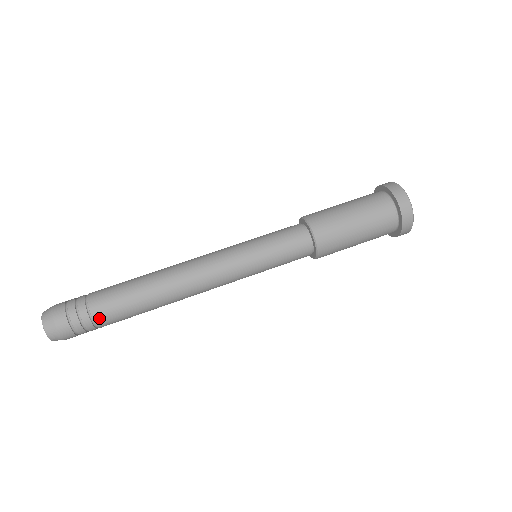
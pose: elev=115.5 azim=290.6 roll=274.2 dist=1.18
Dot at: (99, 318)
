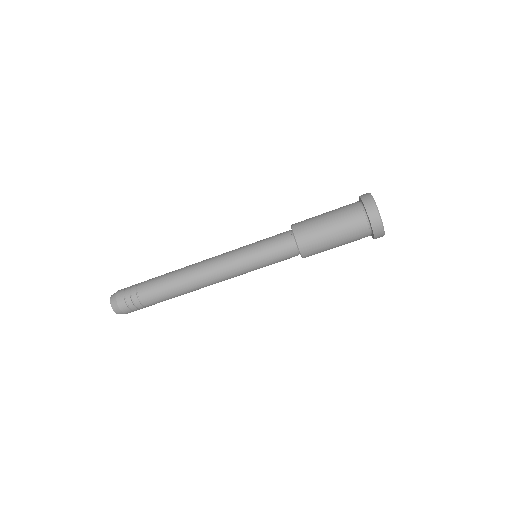
Dot at: occluded
